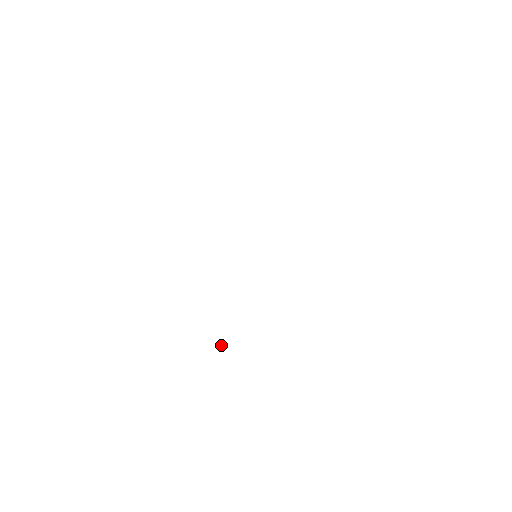
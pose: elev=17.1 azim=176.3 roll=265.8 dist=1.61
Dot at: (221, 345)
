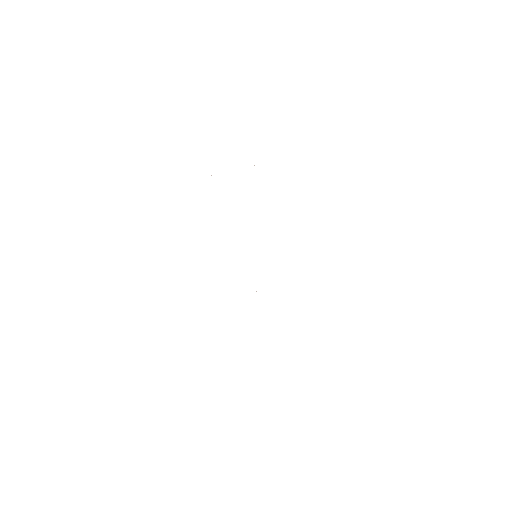
Dot at: occluded
